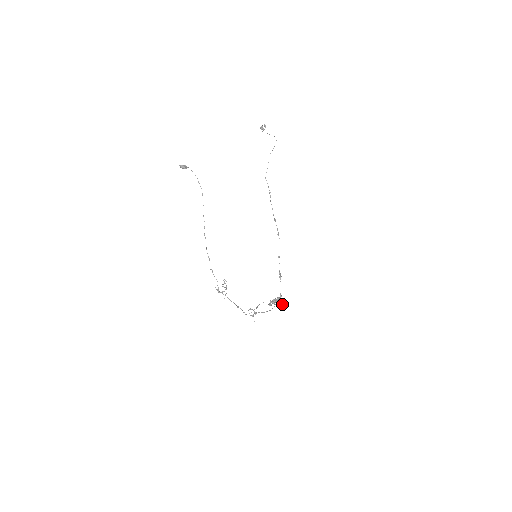
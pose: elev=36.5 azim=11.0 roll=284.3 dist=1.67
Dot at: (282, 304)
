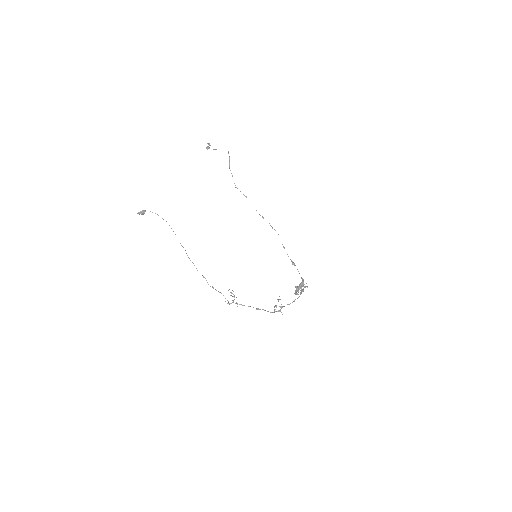
Dot at: occluded
